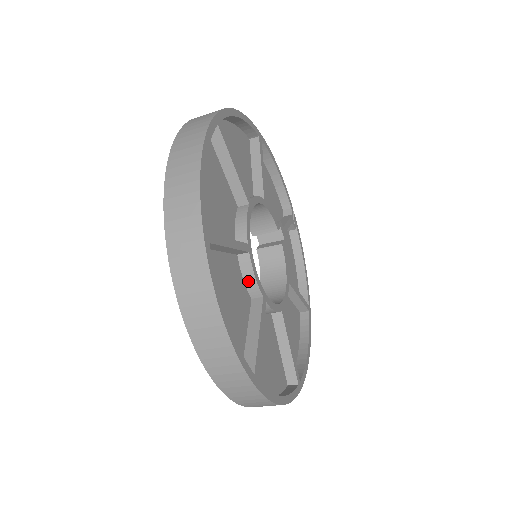
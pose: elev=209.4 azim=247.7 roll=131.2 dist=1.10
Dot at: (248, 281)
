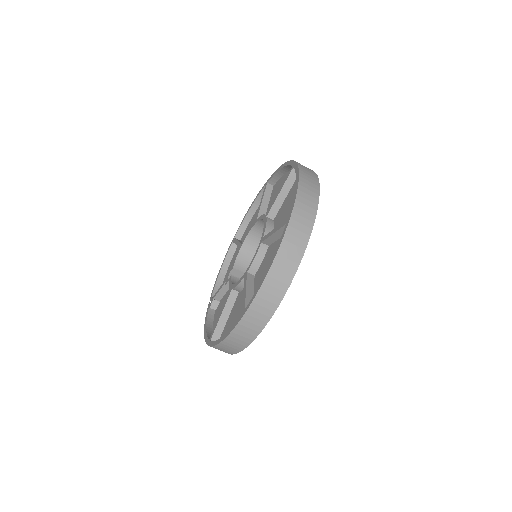
Dot at: occluded
